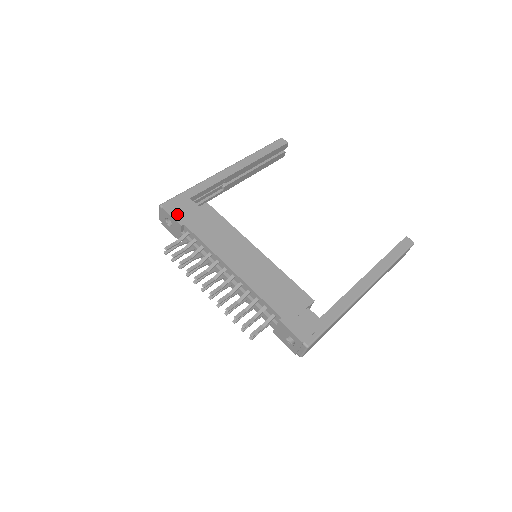
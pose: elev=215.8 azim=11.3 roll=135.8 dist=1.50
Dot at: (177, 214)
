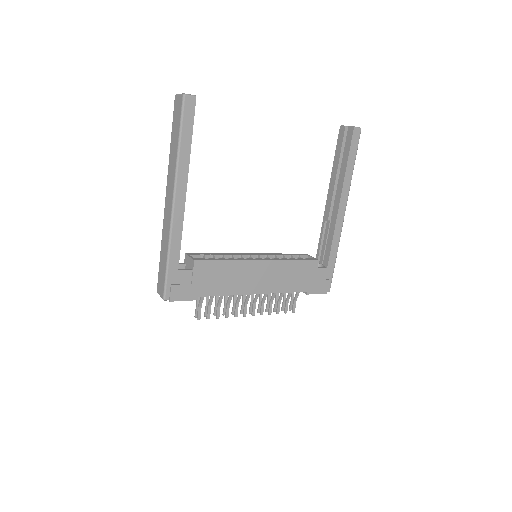
Dot at: (185, 295)
